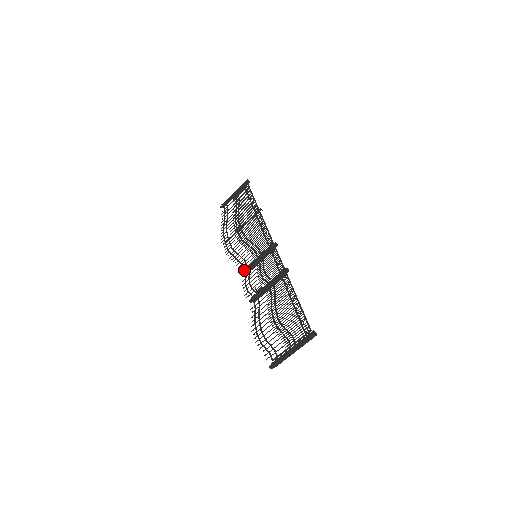
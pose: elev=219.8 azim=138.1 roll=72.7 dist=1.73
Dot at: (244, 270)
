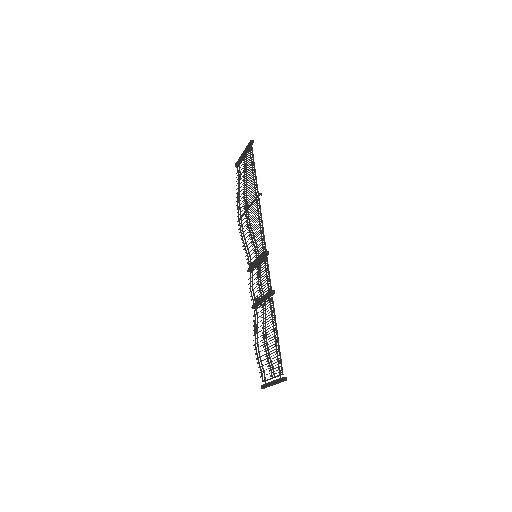
Dot at: (248, 269)
